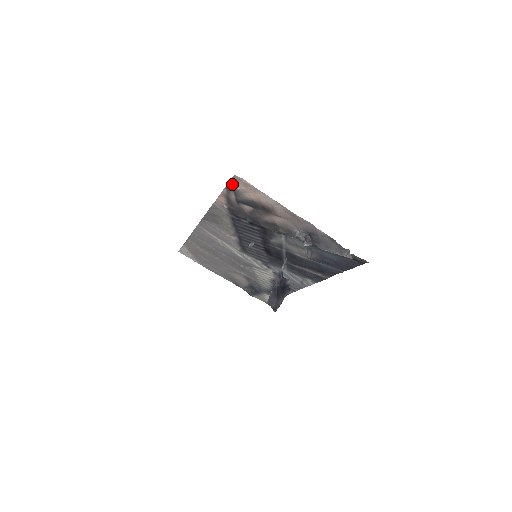
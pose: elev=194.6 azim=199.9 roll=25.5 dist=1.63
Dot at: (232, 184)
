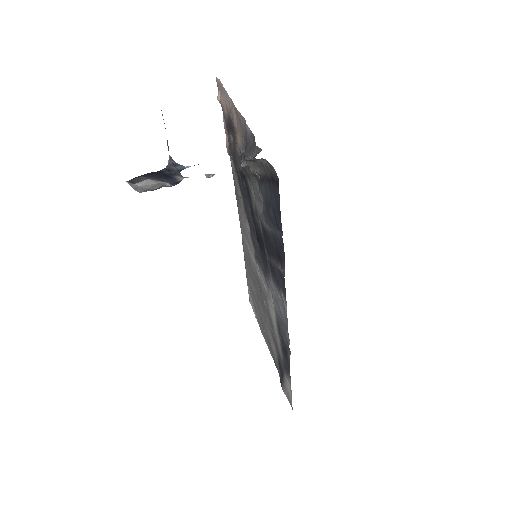
Dot at: (218, 96)
